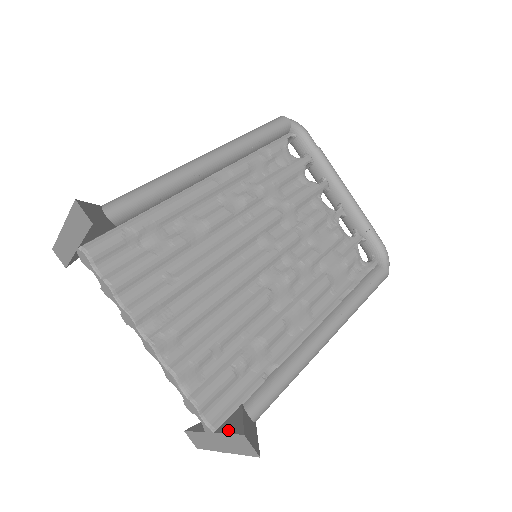
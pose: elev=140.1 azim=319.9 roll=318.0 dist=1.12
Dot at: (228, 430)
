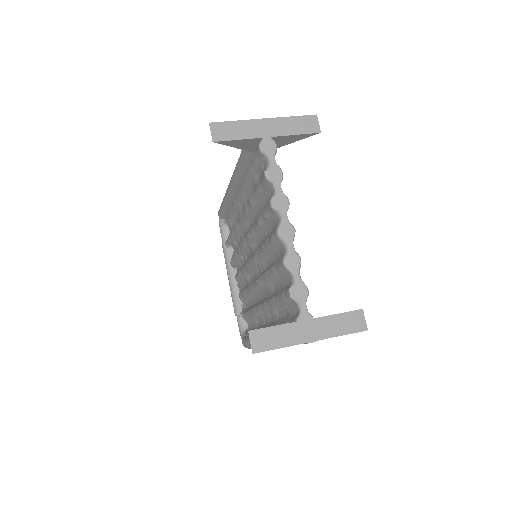
Dot at: (333, 314)
